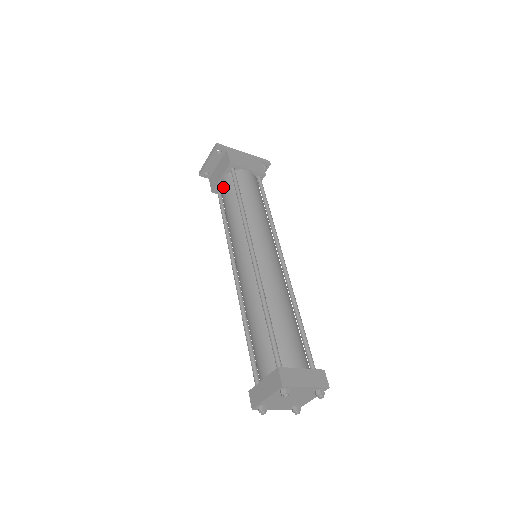
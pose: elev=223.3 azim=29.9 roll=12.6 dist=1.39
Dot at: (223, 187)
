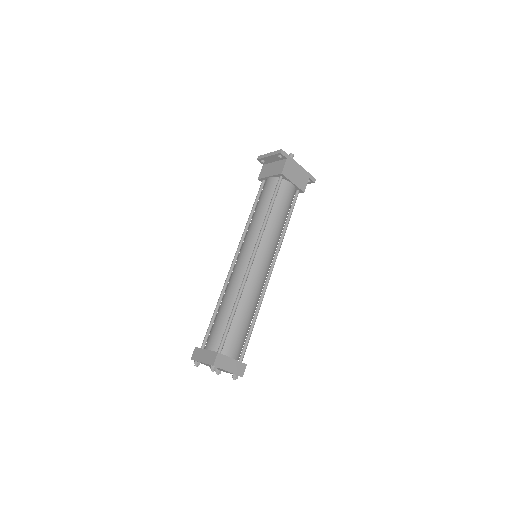
Dot at: (267, 185)
